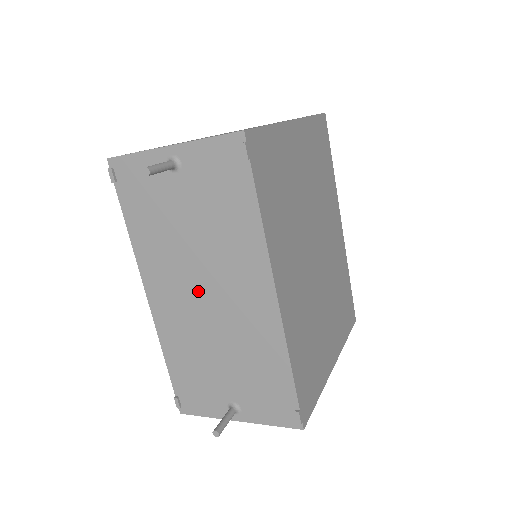
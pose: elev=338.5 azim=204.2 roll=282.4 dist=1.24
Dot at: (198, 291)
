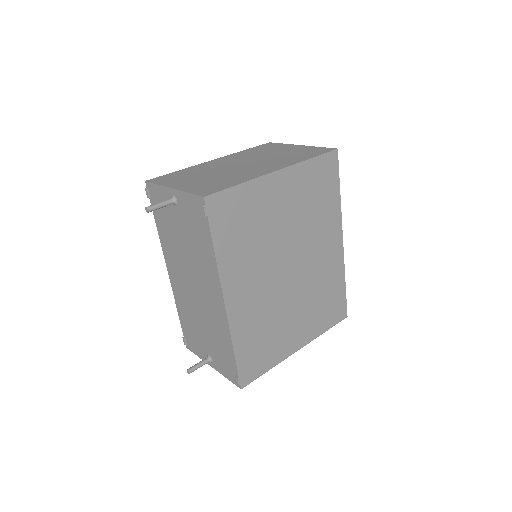
Dot at: (190, 281)
